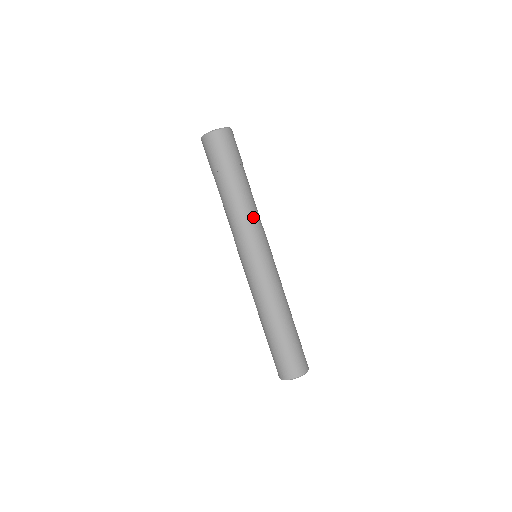
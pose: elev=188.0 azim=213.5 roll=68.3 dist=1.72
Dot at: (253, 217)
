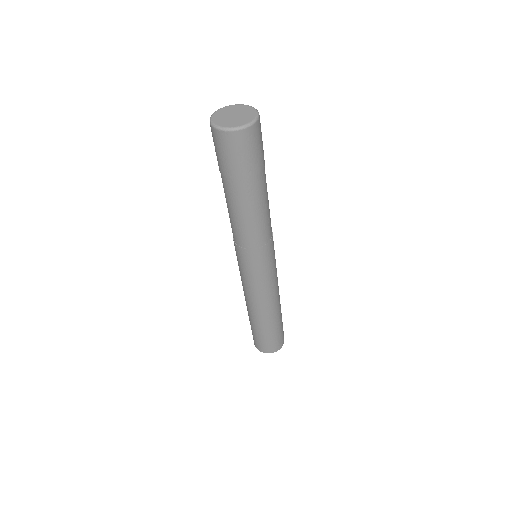
Dot at: (270, 221)
